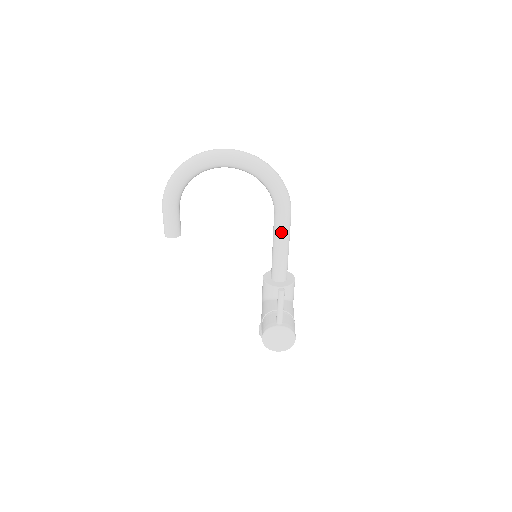
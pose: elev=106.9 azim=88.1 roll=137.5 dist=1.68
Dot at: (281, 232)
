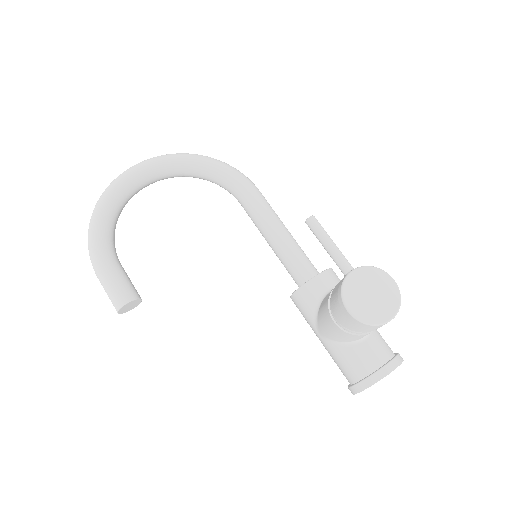
Dot at: (263, 211)
